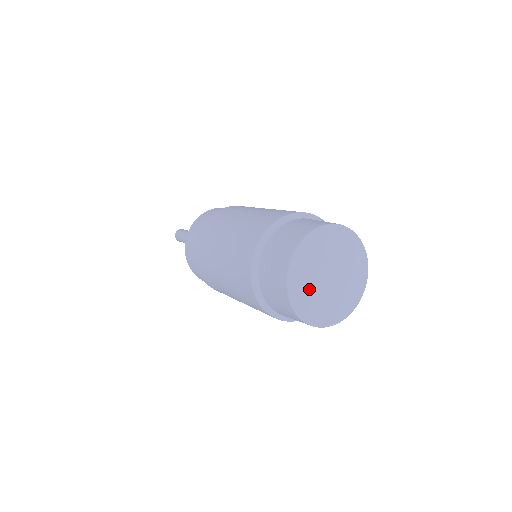
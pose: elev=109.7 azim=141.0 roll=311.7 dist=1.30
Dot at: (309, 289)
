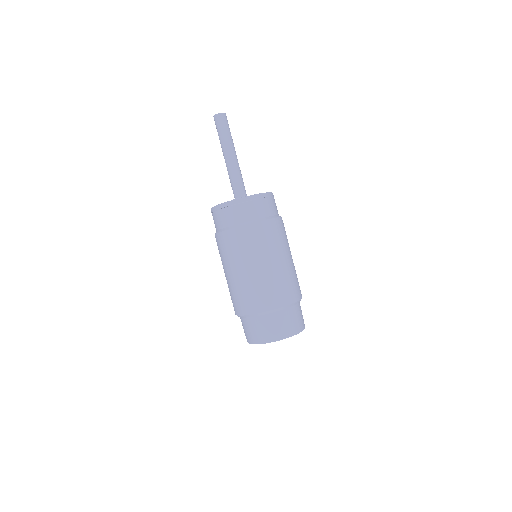
Dot at: occluded
